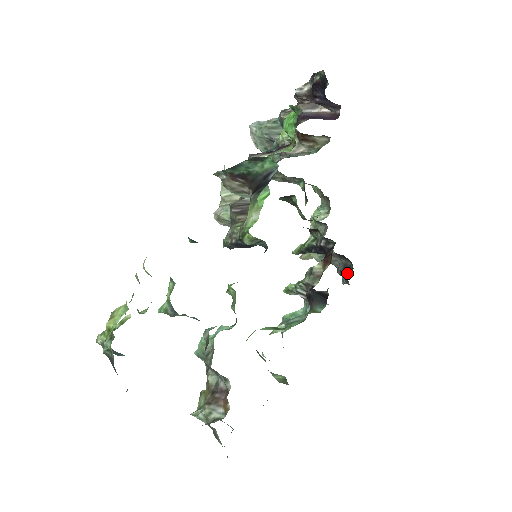
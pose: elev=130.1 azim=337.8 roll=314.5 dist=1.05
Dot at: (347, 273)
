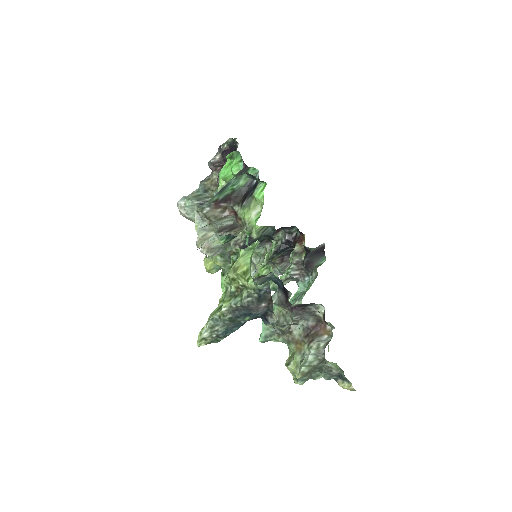
Dot at: occluded
